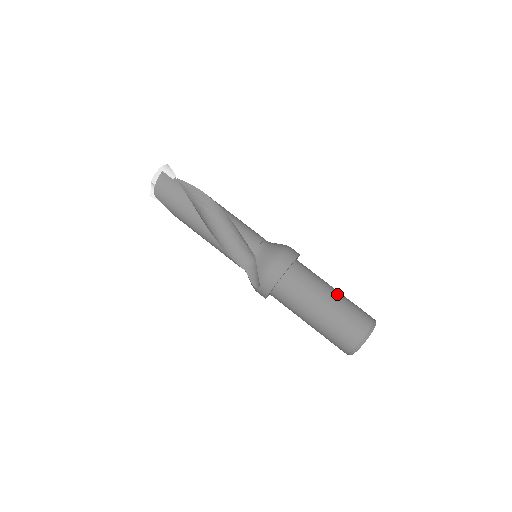
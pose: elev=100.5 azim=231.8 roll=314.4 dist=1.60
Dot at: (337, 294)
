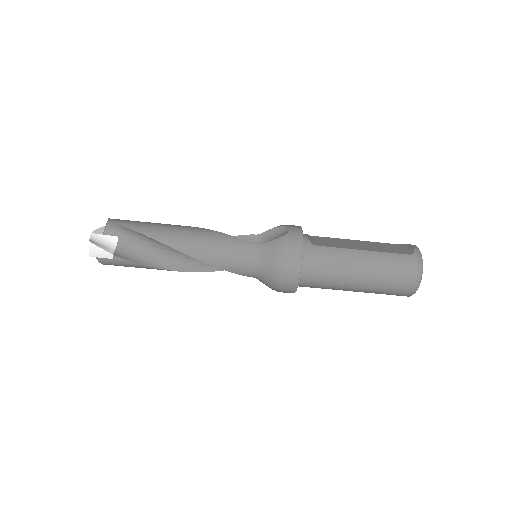
Dot at: (365, 274)
